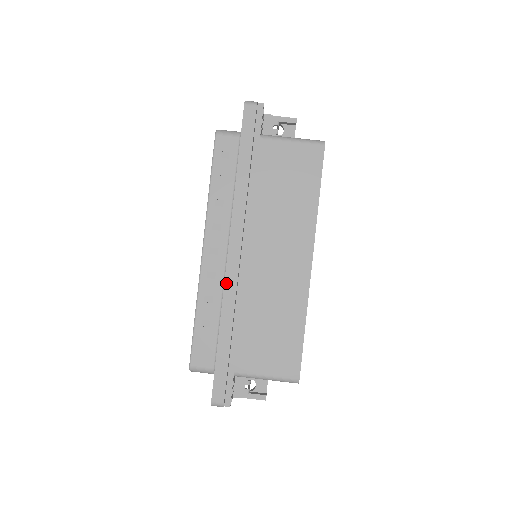
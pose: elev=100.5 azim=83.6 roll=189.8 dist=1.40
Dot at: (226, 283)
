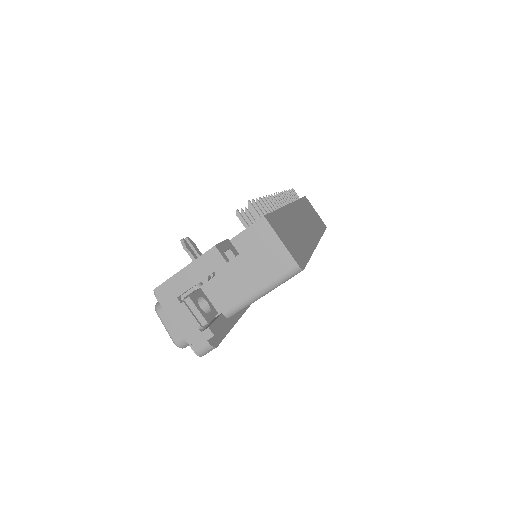
Dot at: occluded
